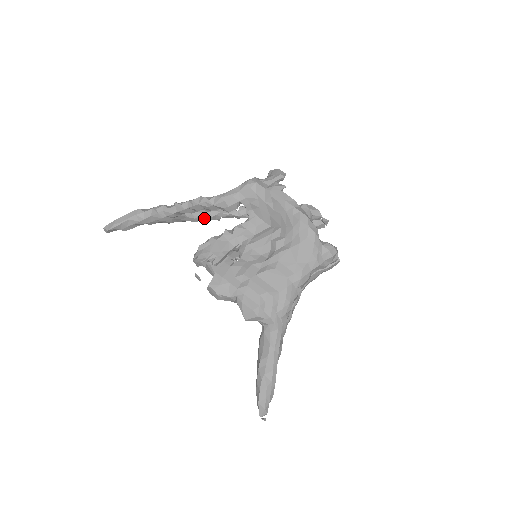
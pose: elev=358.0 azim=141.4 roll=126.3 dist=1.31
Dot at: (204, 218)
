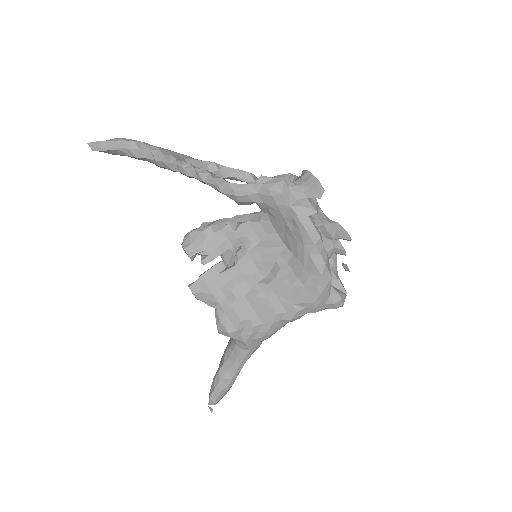
Dot at: occluded
